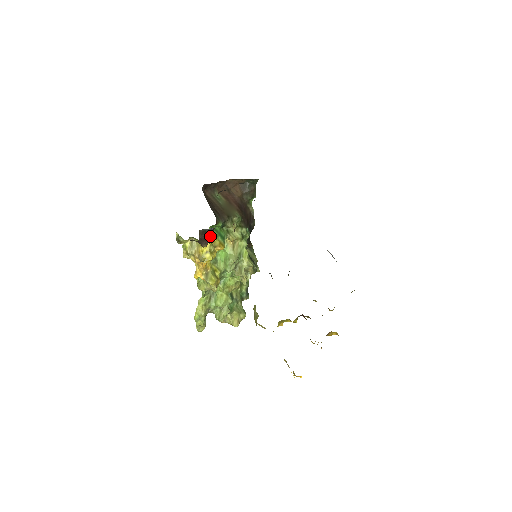
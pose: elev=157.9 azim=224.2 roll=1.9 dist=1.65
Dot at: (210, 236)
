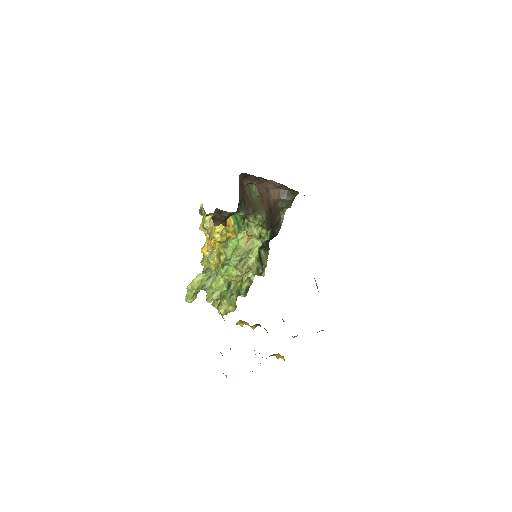
Dot at: (225, 219)
